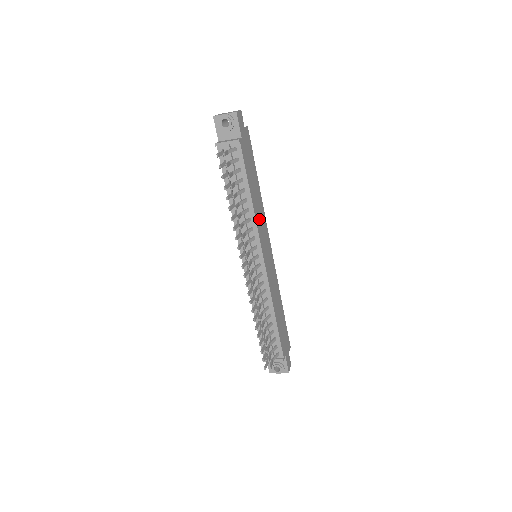
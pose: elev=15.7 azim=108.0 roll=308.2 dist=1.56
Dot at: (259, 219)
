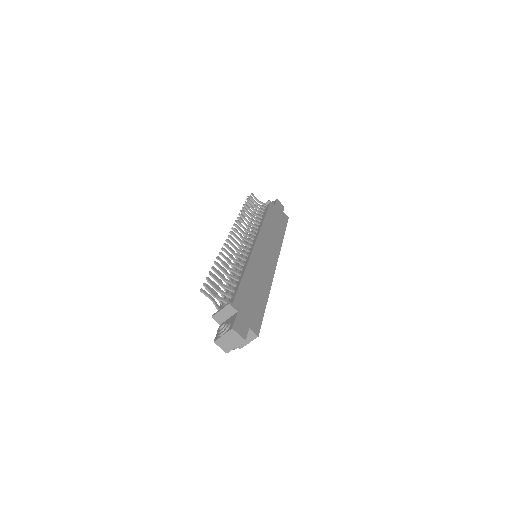
Dot at: (268, 234)
